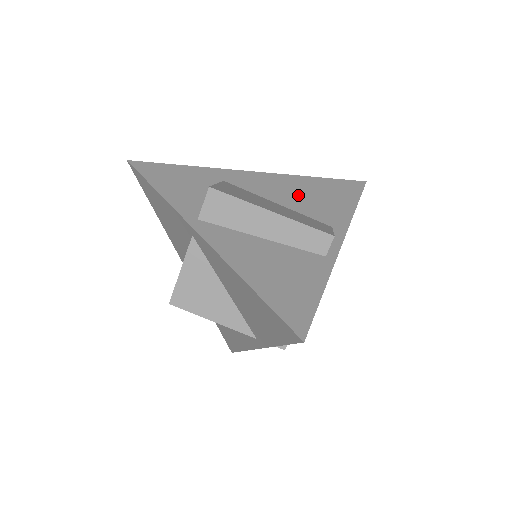
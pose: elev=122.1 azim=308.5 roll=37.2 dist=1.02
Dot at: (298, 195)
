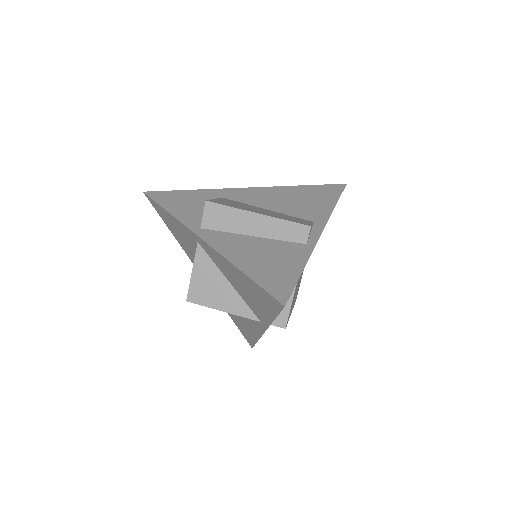
Dot at: (285, 201)
